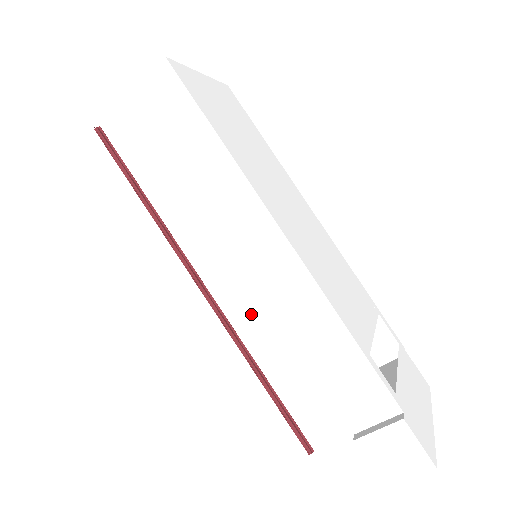
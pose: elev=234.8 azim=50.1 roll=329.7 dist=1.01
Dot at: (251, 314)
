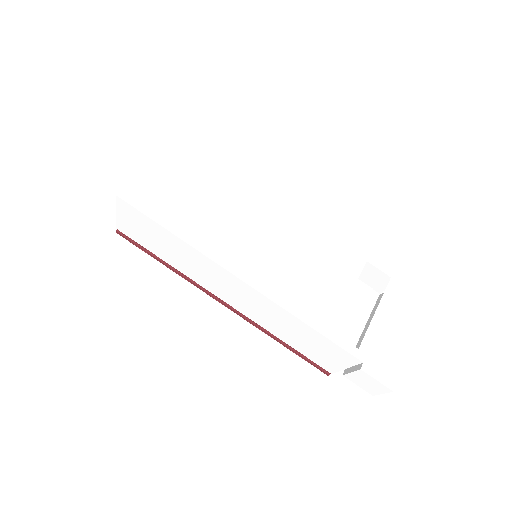
Dot at: (255, 315)
